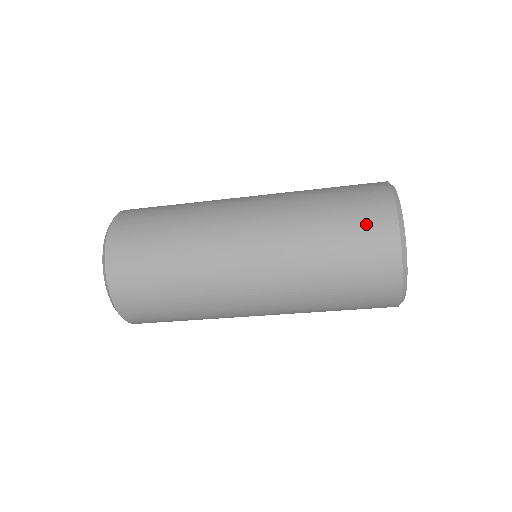
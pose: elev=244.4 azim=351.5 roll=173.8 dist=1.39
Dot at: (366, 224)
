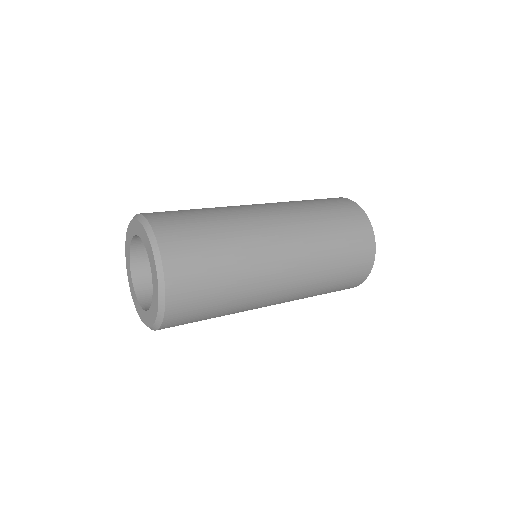
Dot at: occluded
